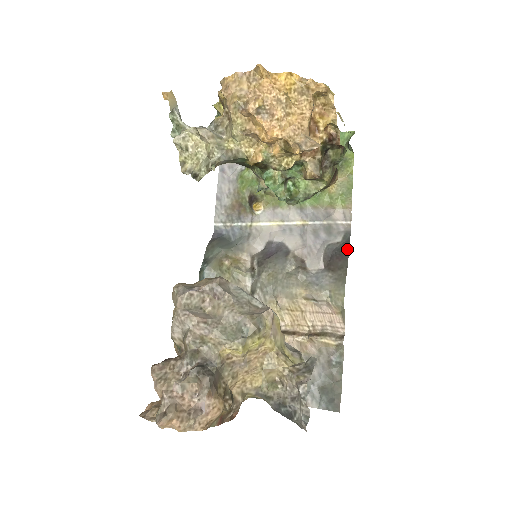
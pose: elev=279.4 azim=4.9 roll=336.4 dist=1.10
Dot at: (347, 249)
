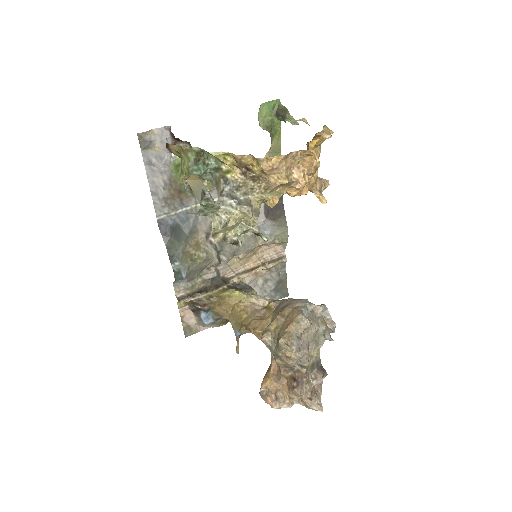
Dot at: (281, 200)
